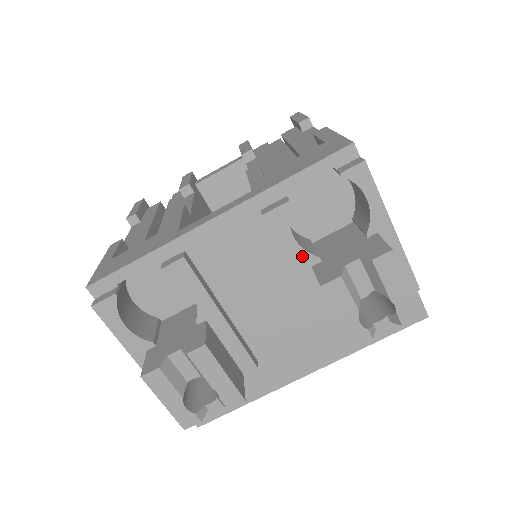
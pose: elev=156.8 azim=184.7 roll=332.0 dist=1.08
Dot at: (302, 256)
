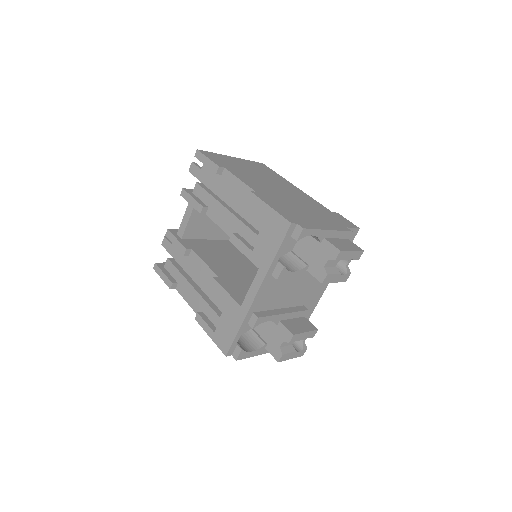
Dot at: (301, 272)
